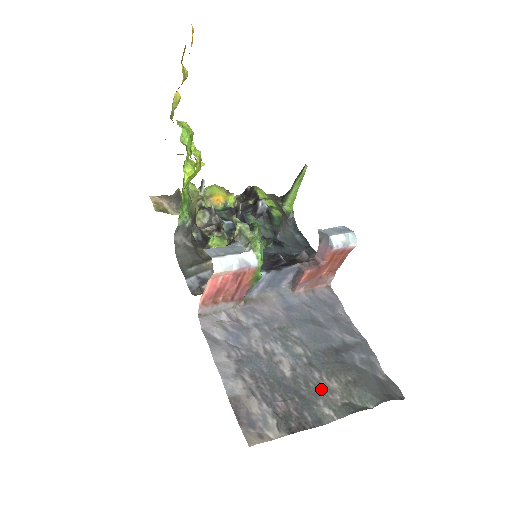
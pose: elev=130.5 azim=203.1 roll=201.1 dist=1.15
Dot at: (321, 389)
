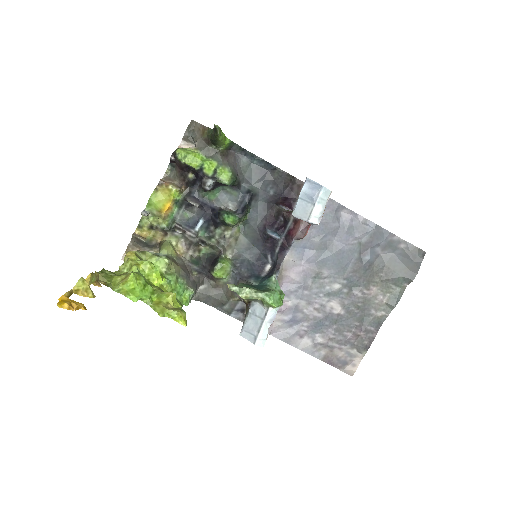
Dot at: (368, 302)
